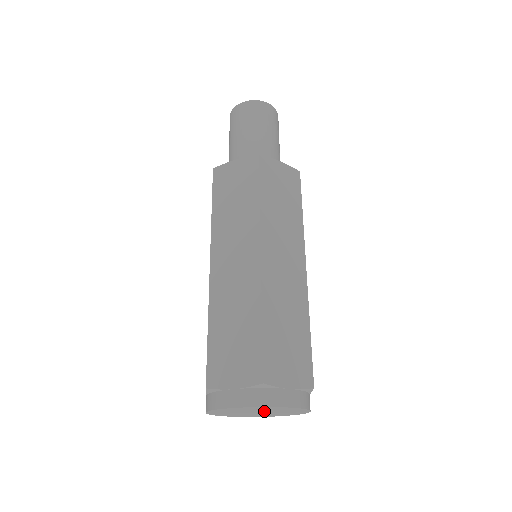
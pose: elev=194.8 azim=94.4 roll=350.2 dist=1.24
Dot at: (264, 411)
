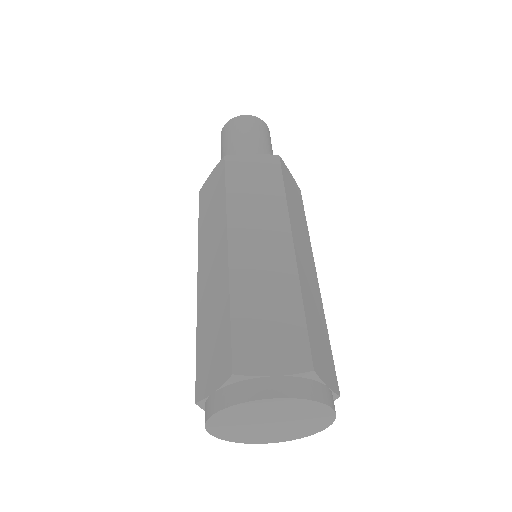
Dot at: (270, 418)
